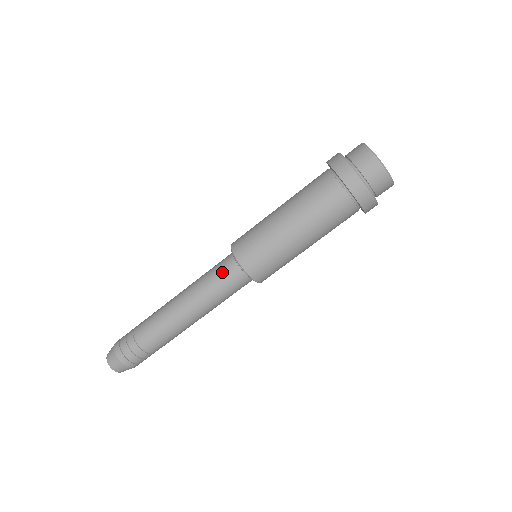
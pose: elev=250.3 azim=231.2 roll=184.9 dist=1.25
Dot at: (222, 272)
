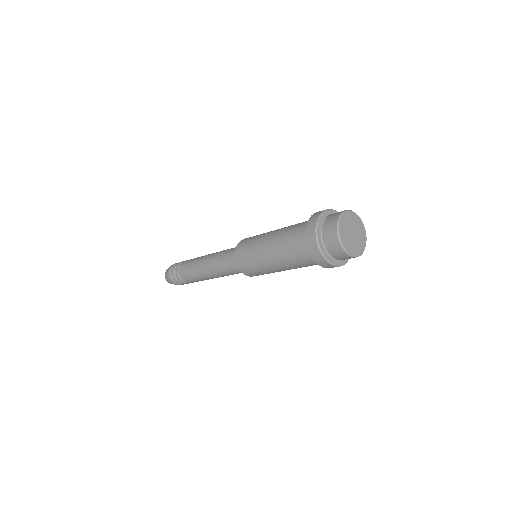
Dot at: (234, 271)
